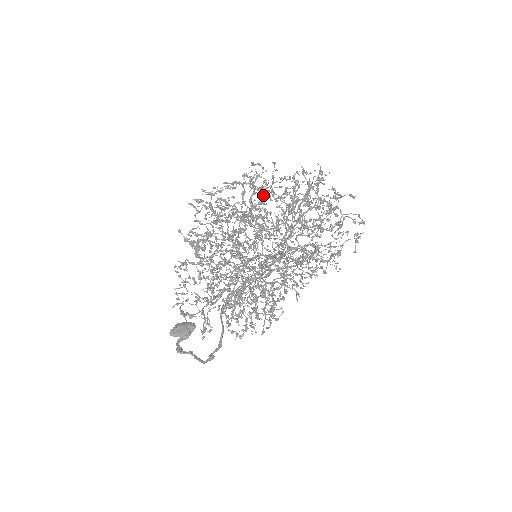
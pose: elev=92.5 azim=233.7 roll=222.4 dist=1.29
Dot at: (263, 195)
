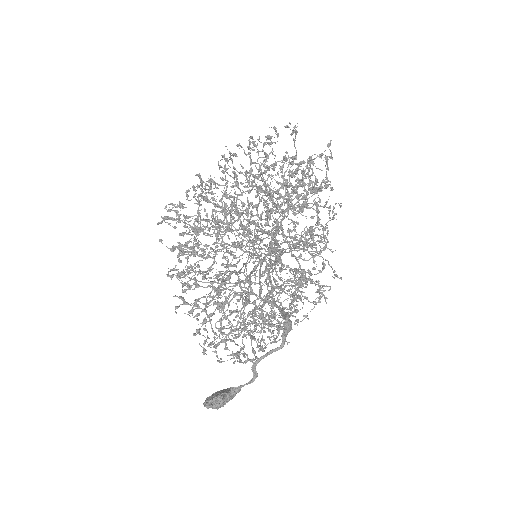
Dot at: occluded
